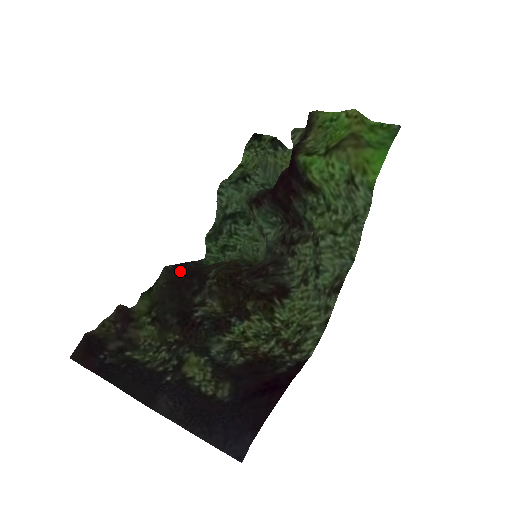
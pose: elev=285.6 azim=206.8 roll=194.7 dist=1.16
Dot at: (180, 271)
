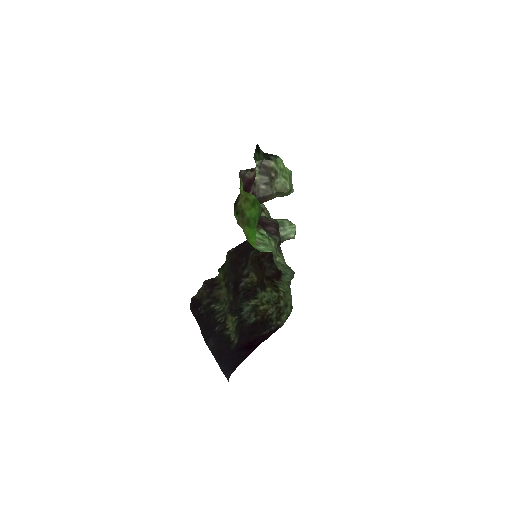
Dot at: (239, 251)
